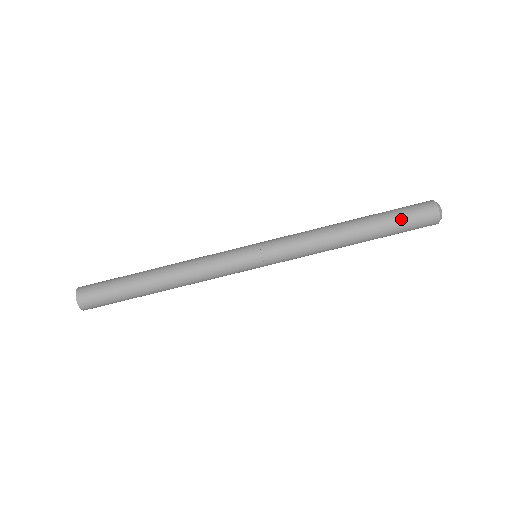
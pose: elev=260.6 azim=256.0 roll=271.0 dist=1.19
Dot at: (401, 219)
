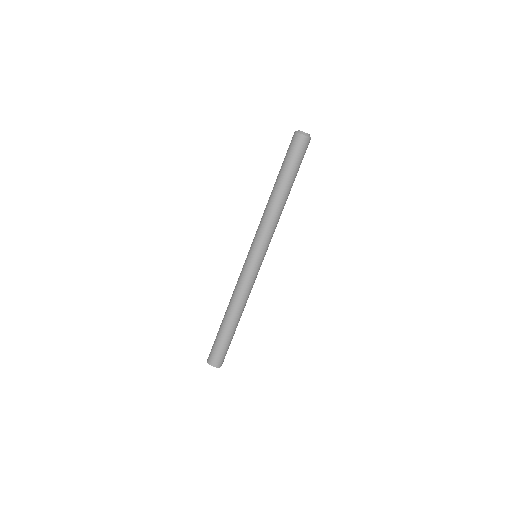
Dot at: (288, 159)
